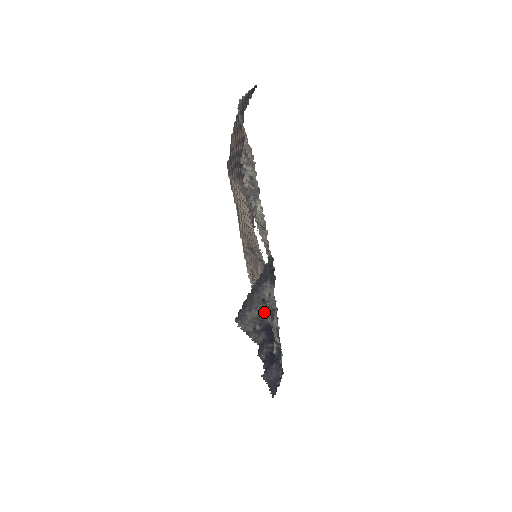
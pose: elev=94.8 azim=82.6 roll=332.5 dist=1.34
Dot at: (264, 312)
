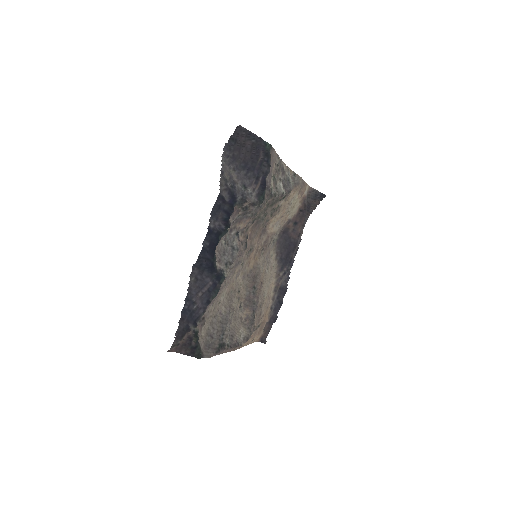
Dot at: (240, 190)
